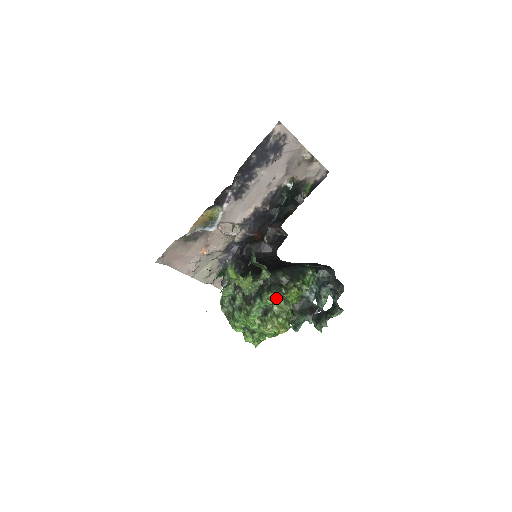
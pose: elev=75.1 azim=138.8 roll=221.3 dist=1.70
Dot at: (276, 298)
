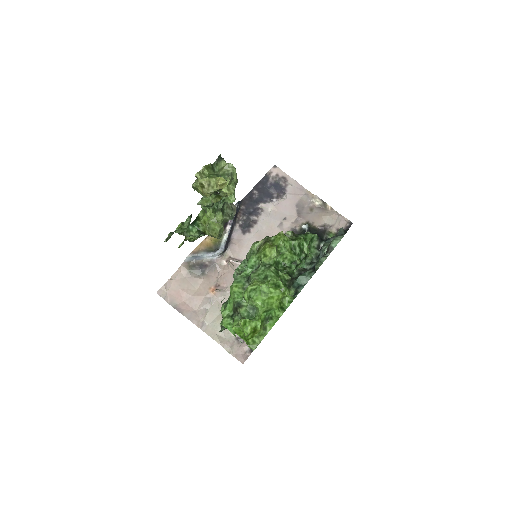
Dot at: (259, 248)
